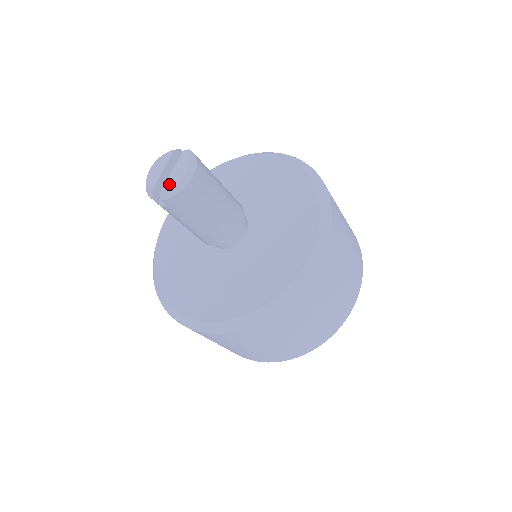
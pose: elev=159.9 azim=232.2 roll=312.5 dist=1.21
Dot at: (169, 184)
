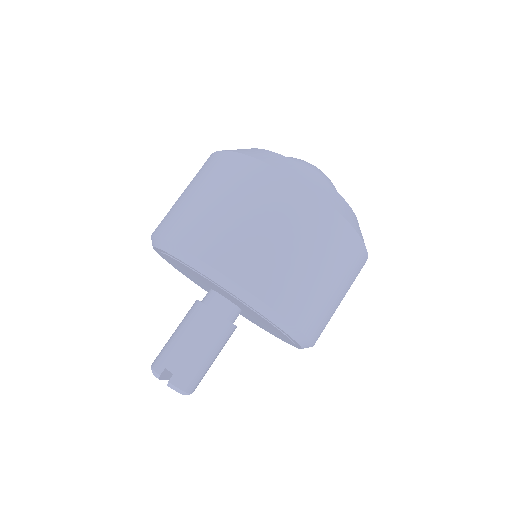
Dot at: occluded
